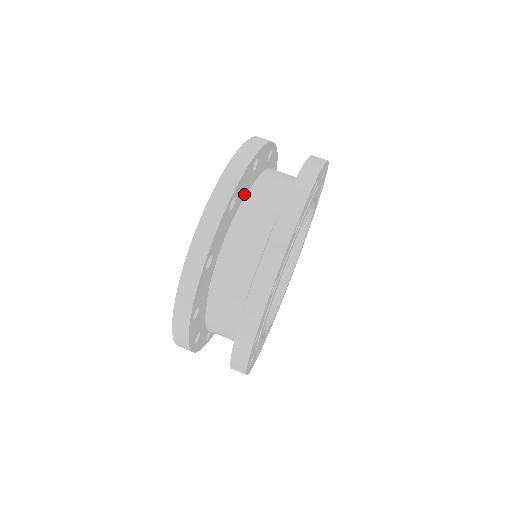
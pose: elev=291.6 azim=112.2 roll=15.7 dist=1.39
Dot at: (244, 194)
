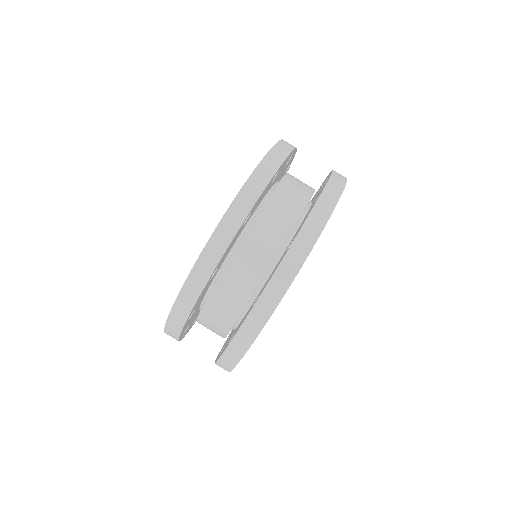
Dot at: (234, 243)
